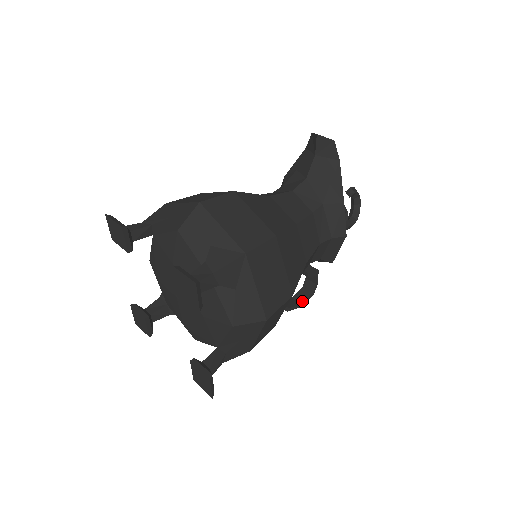
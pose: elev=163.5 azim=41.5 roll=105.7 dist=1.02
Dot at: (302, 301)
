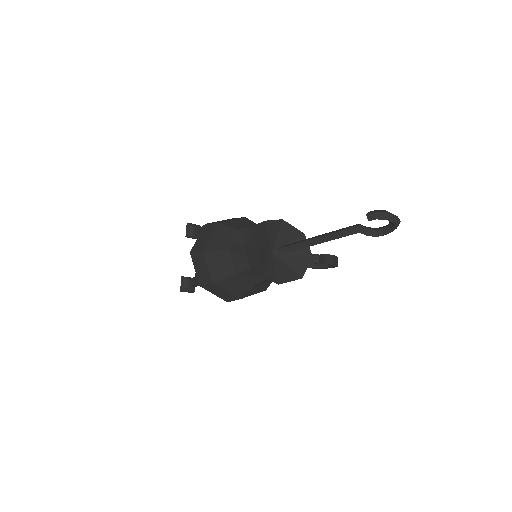
Dot at: (329, 266)
